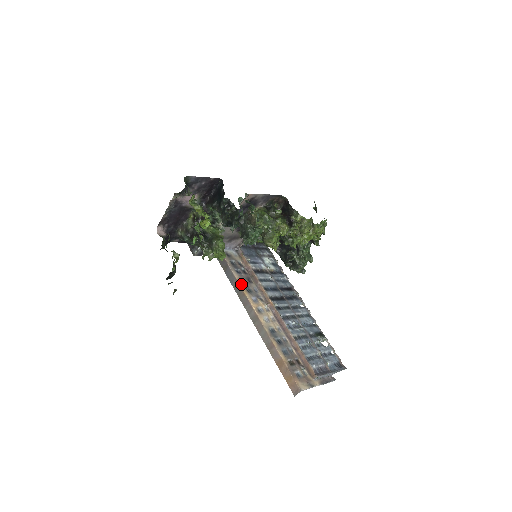
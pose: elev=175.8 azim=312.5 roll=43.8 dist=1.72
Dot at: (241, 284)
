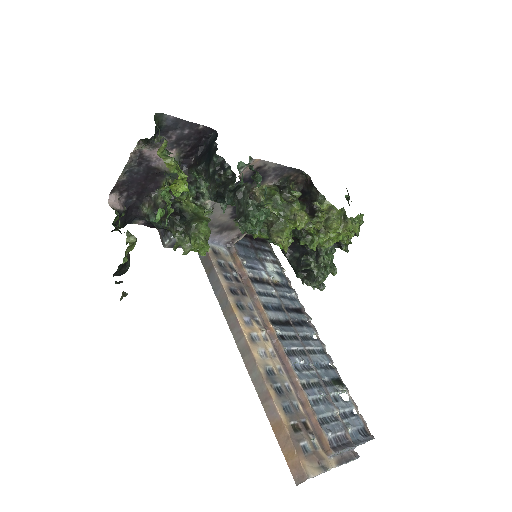
Dot at: (229, 296)
